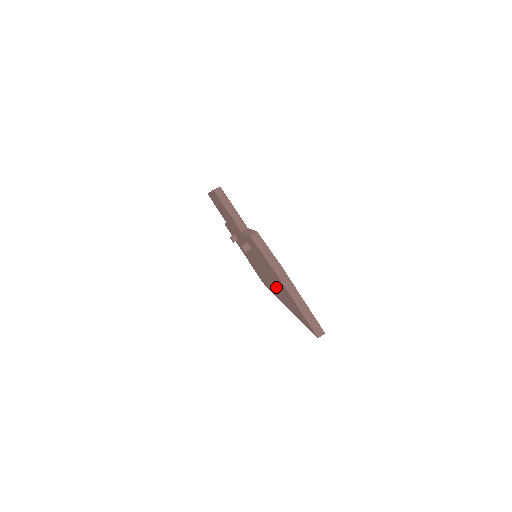
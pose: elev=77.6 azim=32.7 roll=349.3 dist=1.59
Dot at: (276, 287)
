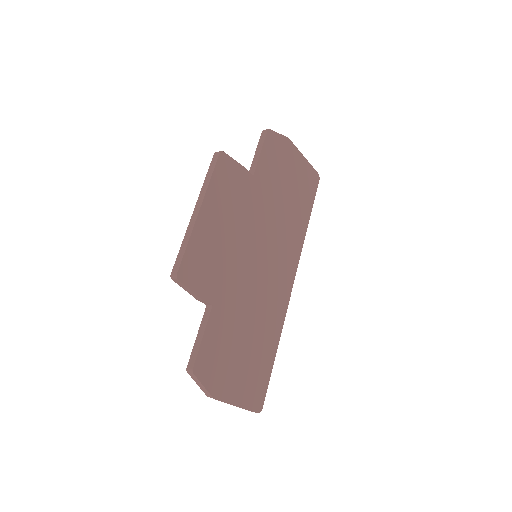
Dot at: occluded
